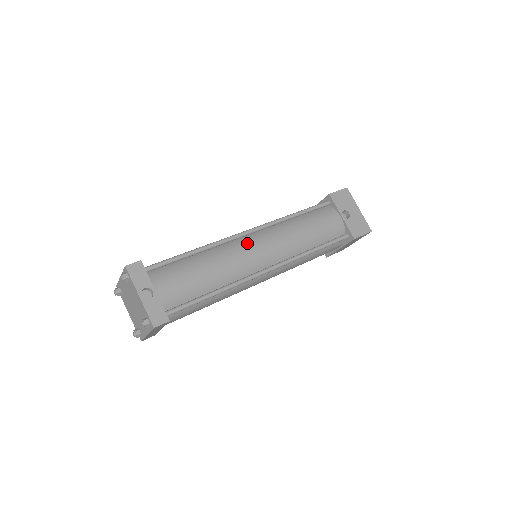
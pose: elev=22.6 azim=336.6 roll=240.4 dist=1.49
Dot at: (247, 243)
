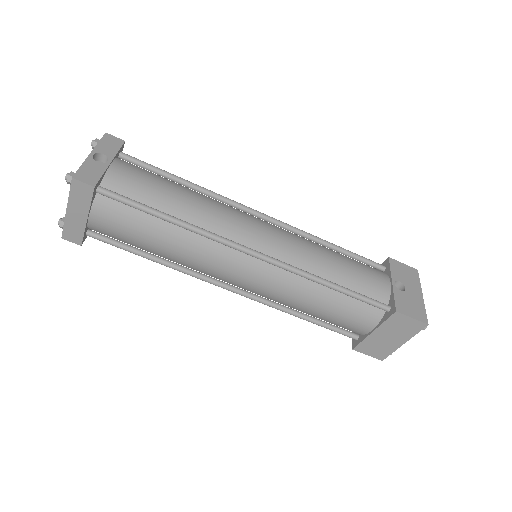
Dot at: (250, 216)
